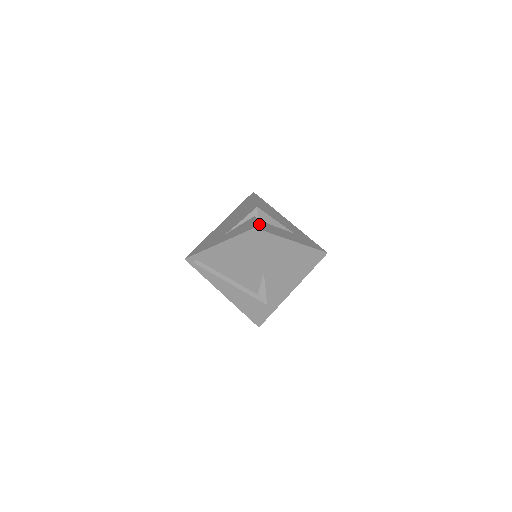
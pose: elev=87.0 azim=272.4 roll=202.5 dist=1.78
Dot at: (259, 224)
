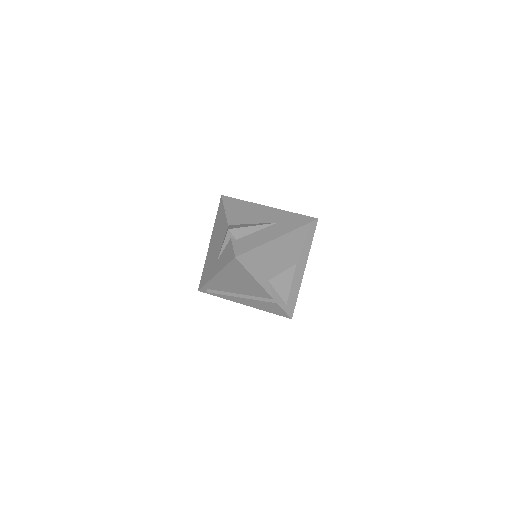
Dot at: (238, 246)
